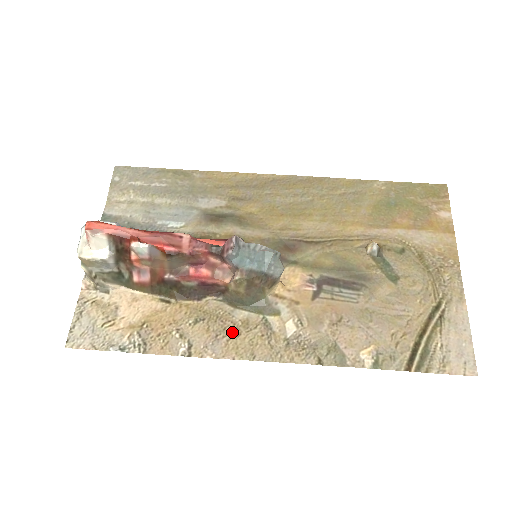
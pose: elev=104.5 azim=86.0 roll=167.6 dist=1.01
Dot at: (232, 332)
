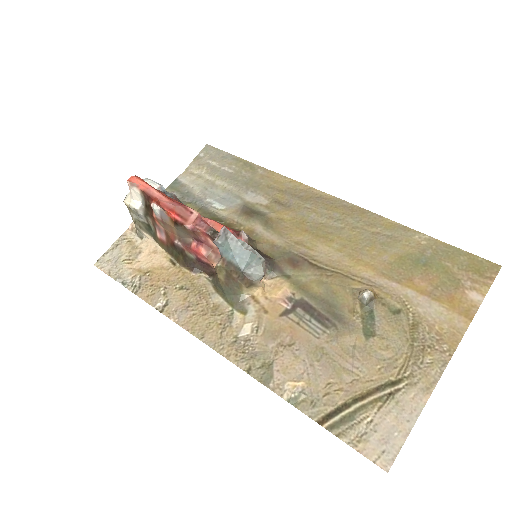
Dot at: (201, 310)
